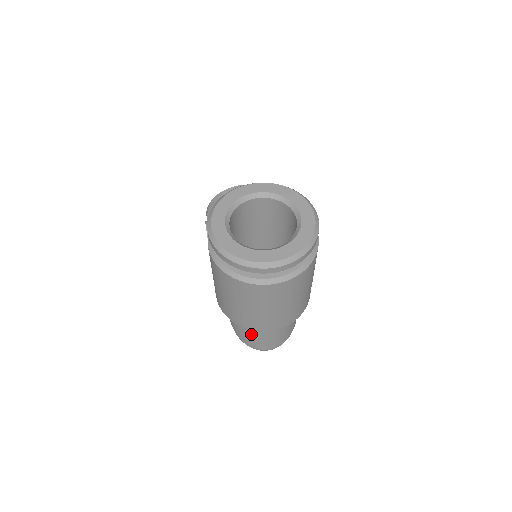
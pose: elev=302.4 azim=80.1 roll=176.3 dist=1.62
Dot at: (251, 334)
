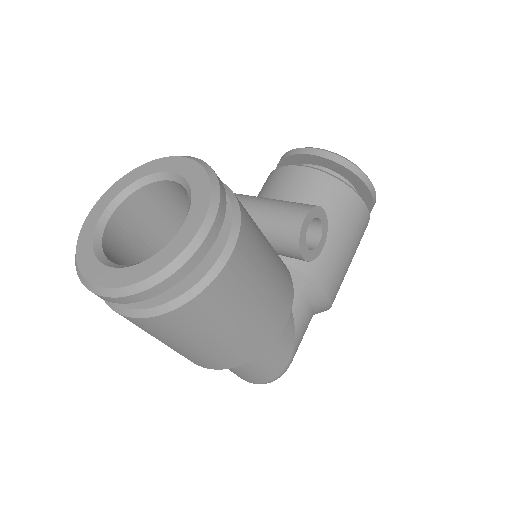
Dot at: occluded
